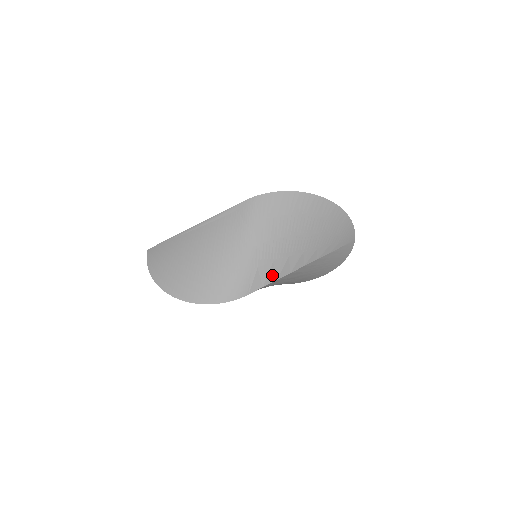
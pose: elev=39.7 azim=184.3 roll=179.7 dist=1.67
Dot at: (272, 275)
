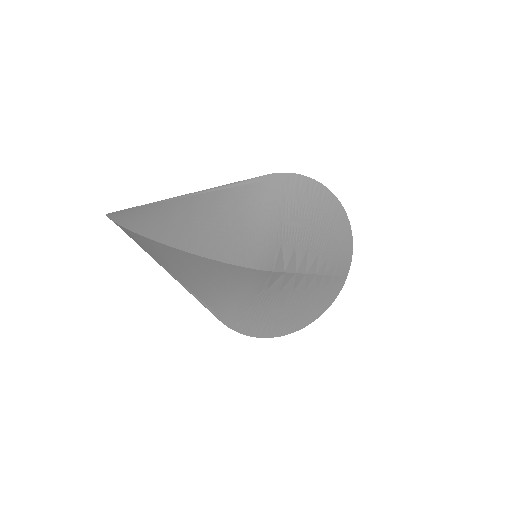
Dot at: (293, 263)
